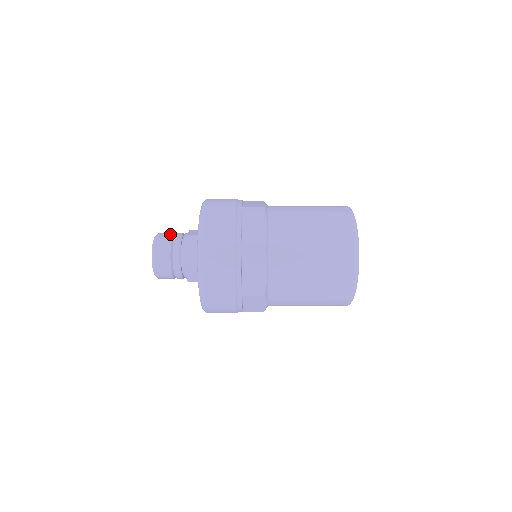
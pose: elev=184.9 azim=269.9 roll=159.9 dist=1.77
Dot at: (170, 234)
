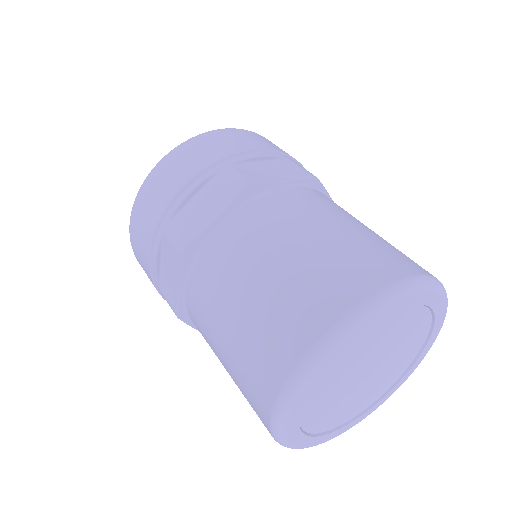
Dot at: occluded
